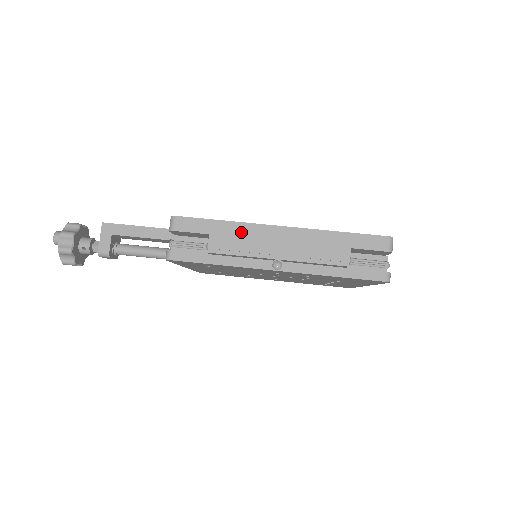
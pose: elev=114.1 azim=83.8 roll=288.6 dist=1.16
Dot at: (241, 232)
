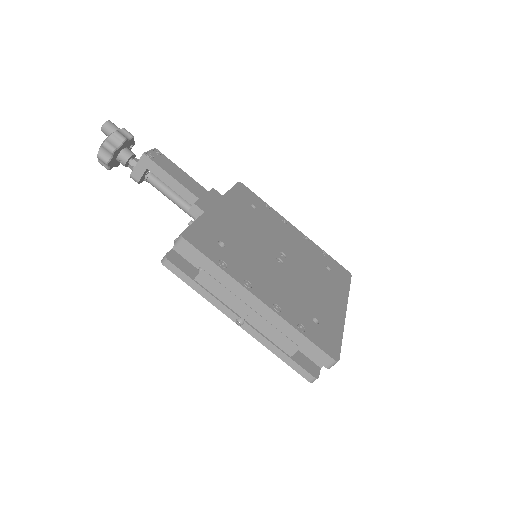
Dot at: (227, 284)
